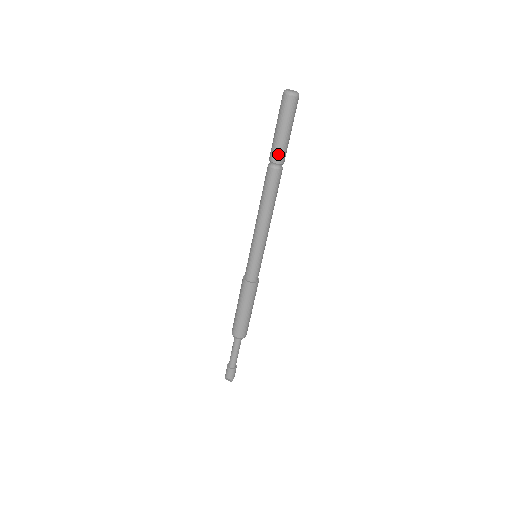
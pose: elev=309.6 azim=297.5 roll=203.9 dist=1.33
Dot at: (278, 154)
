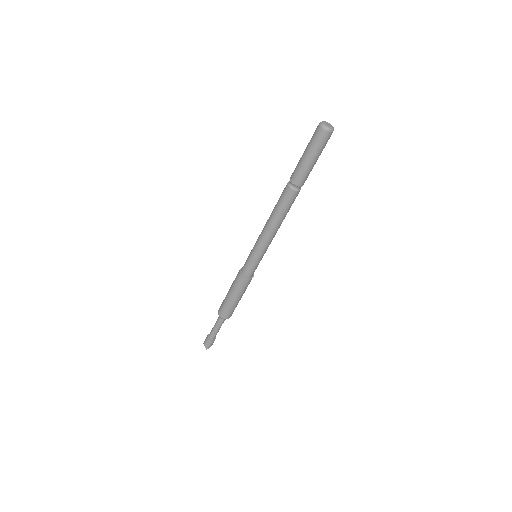
Dot at: (297, 176)
